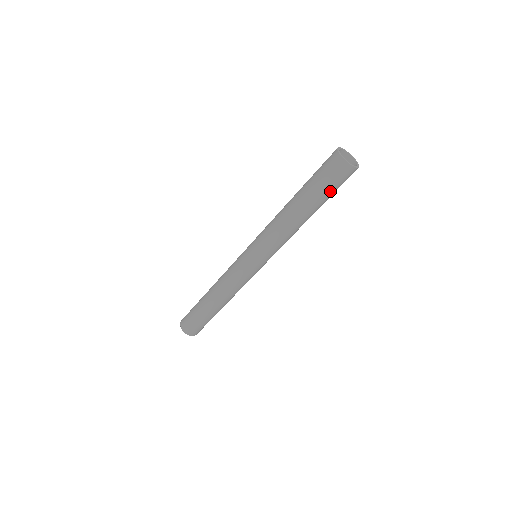
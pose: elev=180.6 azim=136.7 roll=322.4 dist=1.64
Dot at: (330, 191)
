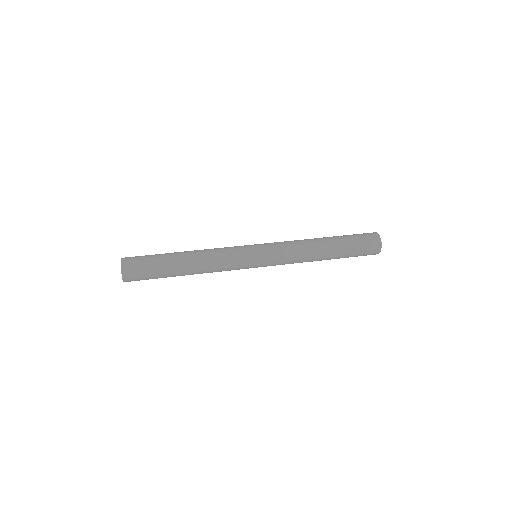
Dot at: occluded
